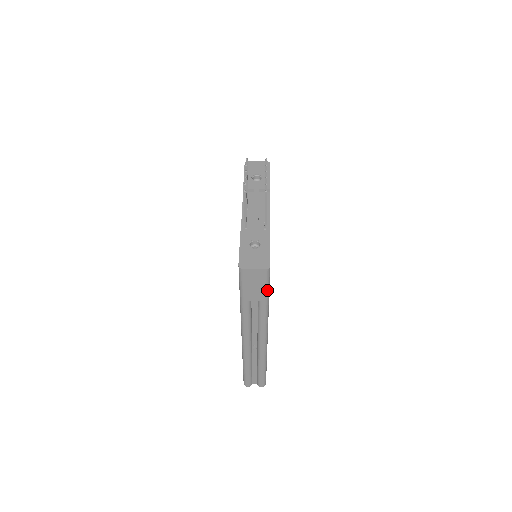
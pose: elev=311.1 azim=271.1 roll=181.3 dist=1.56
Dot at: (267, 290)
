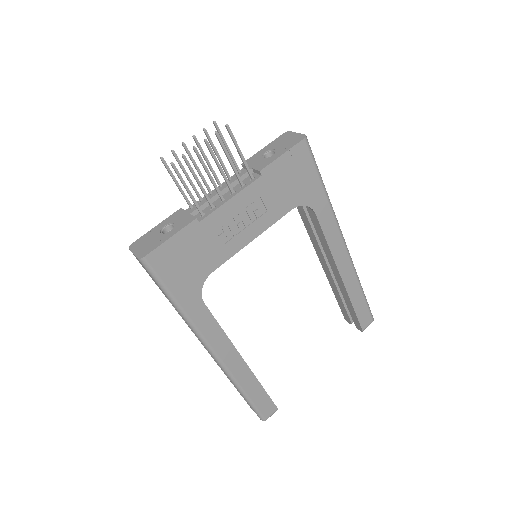
Dot at: (162, 288)
